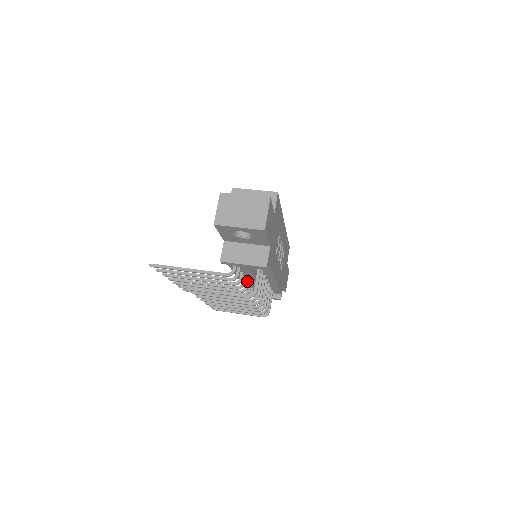
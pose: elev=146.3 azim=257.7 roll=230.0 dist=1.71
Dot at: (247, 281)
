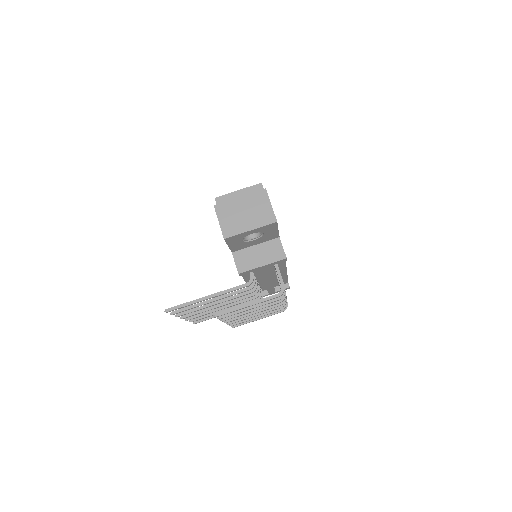
Dot at: occluded
